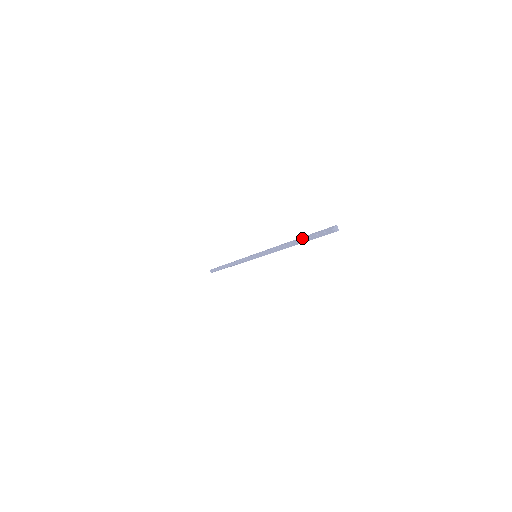
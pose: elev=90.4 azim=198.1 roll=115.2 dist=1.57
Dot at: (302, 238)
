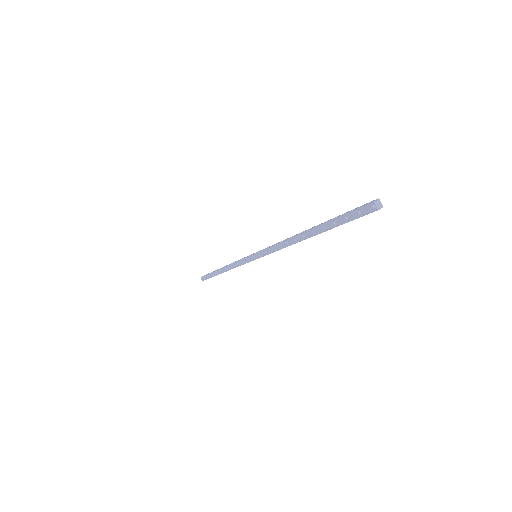
Dot at: (321, 225)
